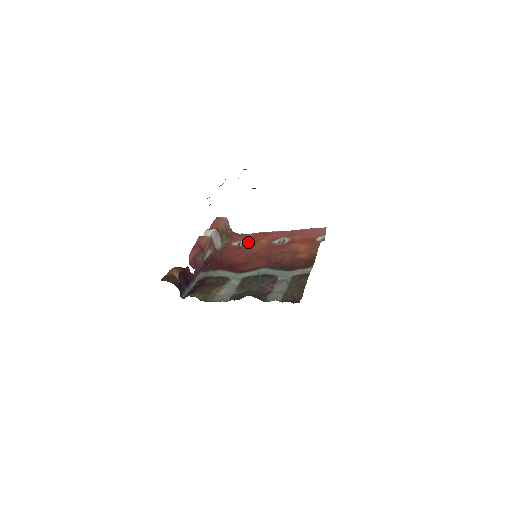
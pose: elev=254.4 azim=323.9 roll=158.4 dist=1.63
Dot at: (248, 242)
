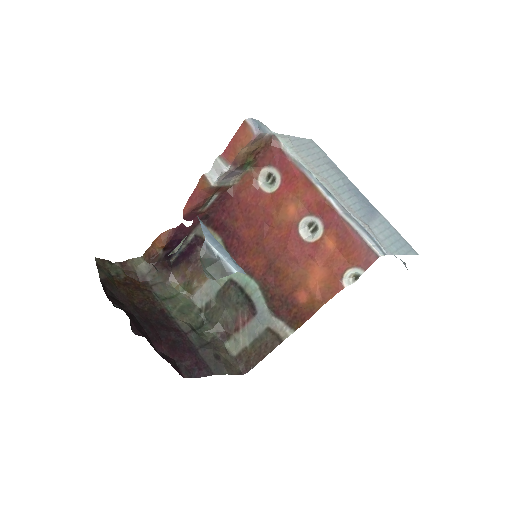
Dot at: (278, 188)
